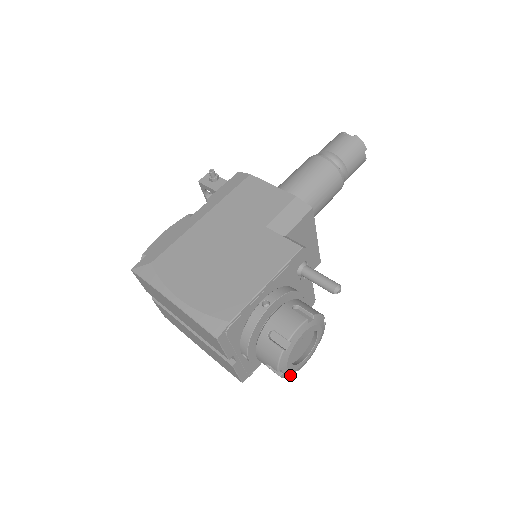
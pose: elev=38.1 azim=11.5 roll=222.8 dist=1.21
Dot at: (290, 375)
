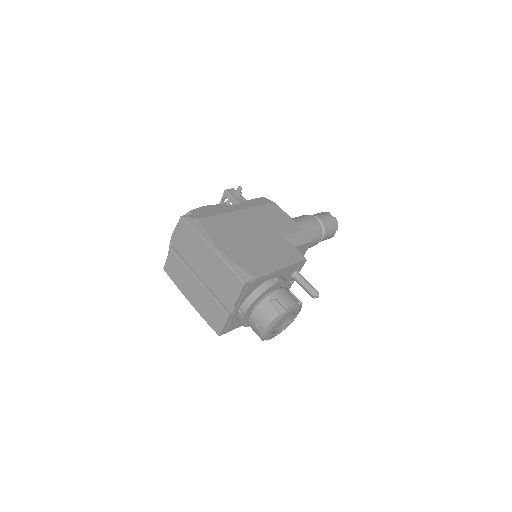
Dot at: (264, 339)
